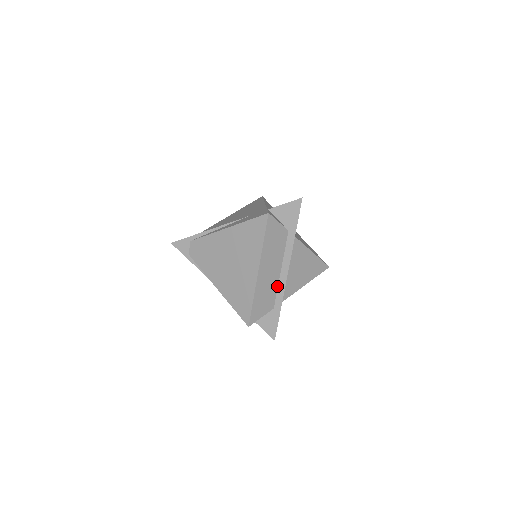
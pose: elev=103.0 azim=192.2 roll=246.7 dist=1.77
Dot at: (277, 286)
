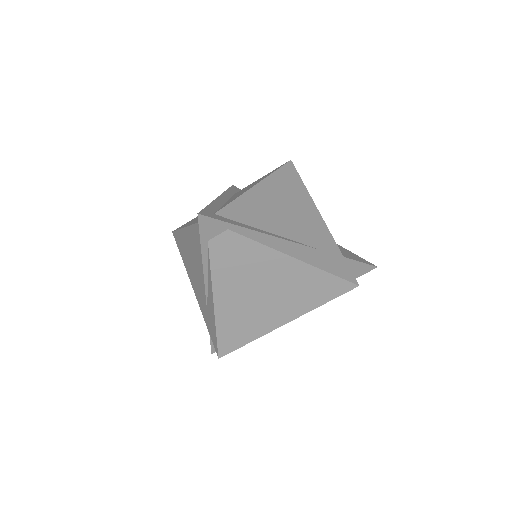
Dot at: occluded
